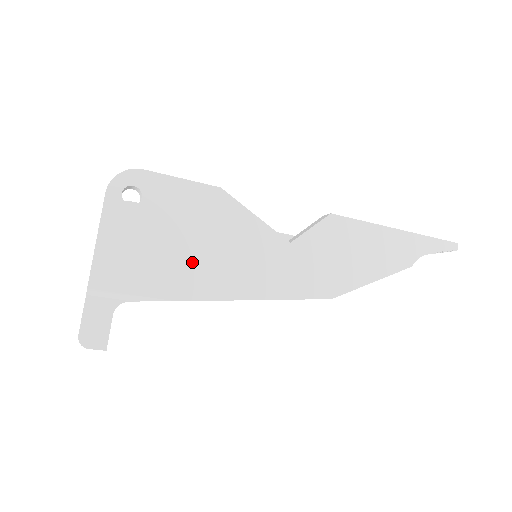
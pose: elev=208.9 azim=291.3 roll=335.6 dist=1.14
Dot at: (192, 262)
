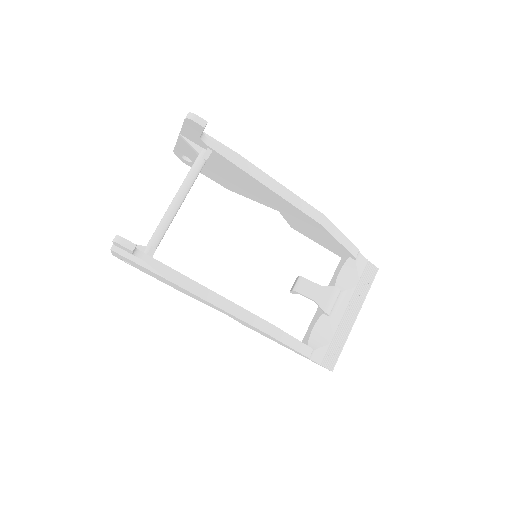
Dot at: occluded
